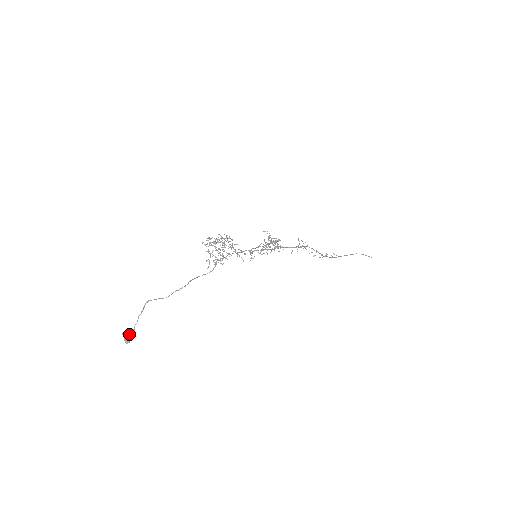
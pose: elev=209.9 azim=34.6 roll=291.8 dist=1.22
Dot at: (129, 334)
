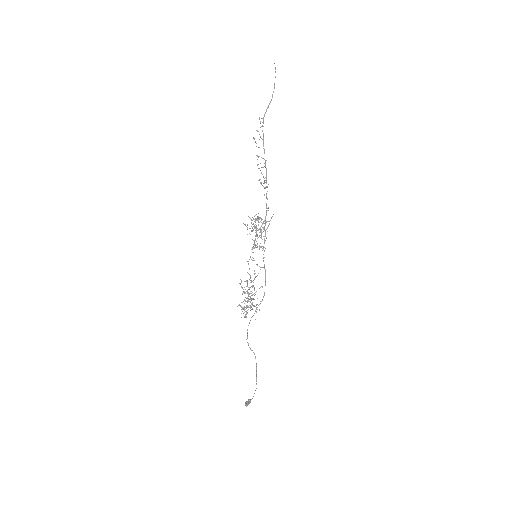
Dot at: occluded
